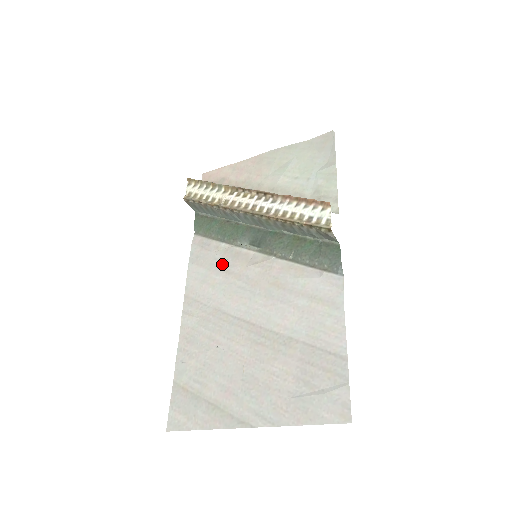
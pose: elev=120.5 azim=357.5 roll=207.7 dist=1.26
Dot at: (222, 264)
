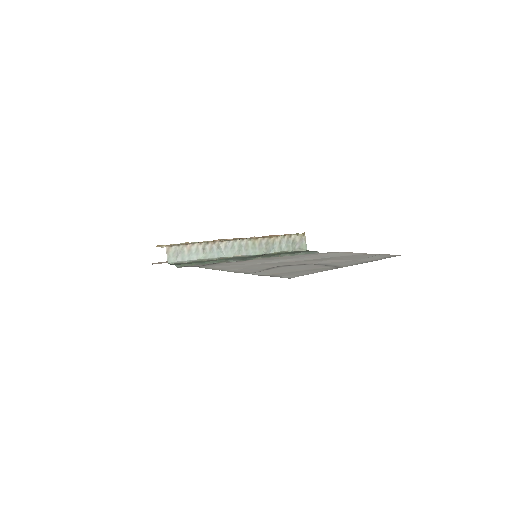
Dot at: (229, 263)
